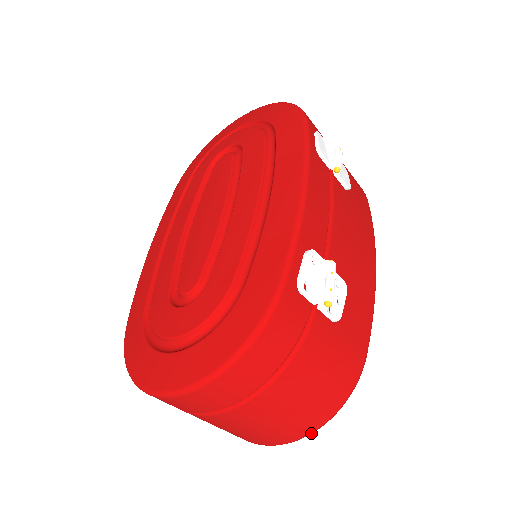
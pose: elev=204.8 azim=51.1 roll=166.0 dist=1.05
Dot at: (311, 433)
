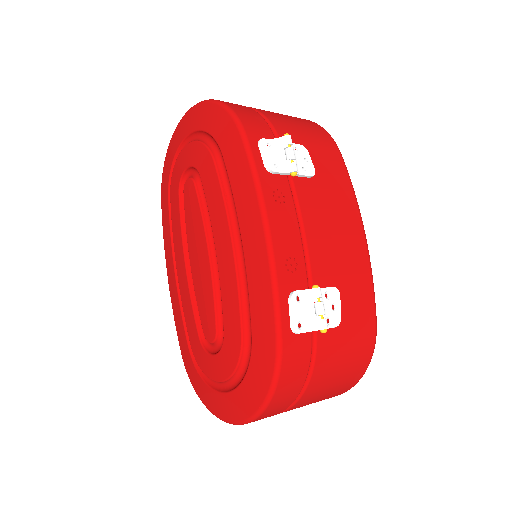
Dot at: occluded
